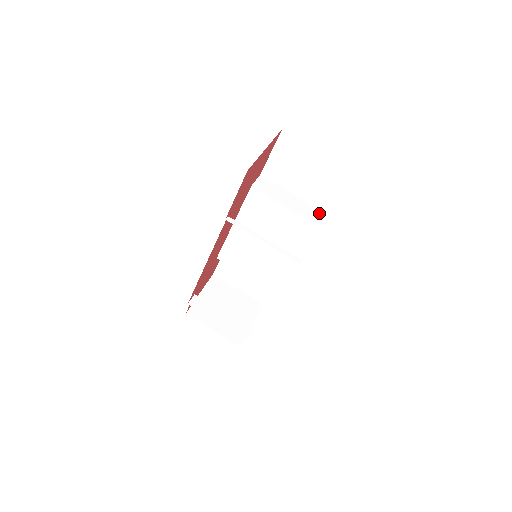
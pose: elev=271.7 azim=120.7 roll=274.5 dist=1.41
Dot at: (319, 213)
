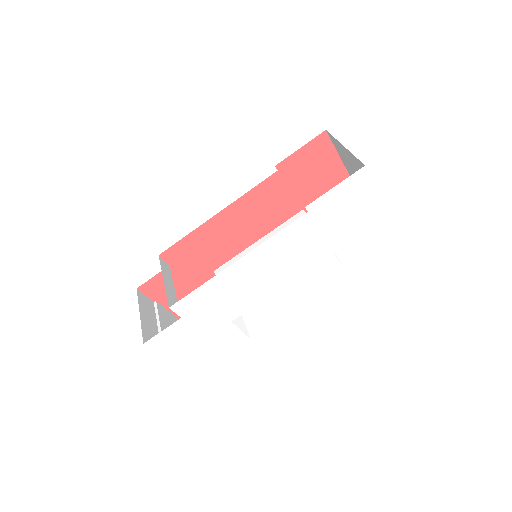
Dot at: occluded
